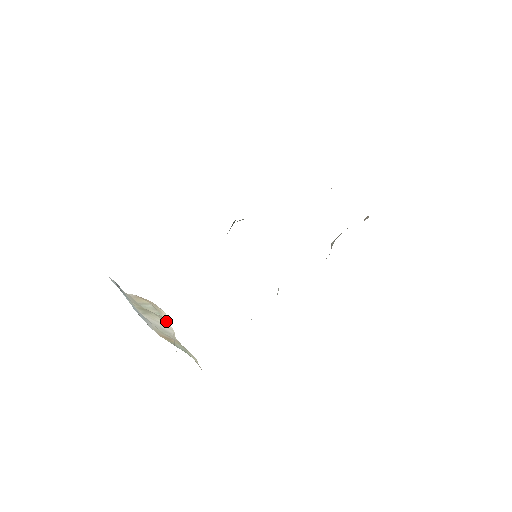
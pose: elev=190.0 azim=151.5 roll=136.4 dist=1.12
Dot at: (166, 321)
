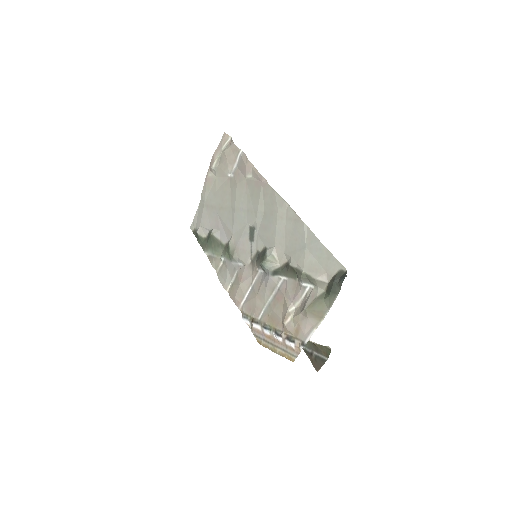
Dot at: occluded
